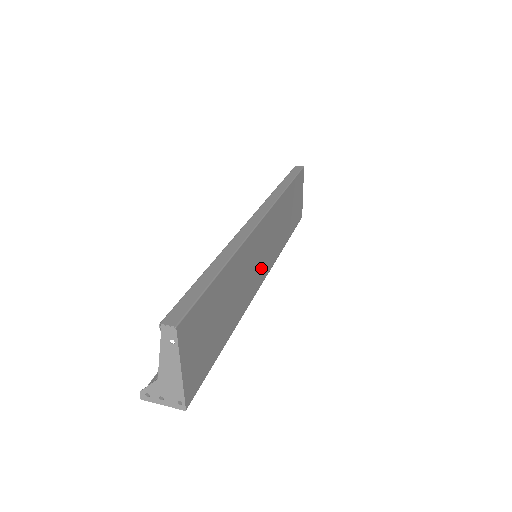
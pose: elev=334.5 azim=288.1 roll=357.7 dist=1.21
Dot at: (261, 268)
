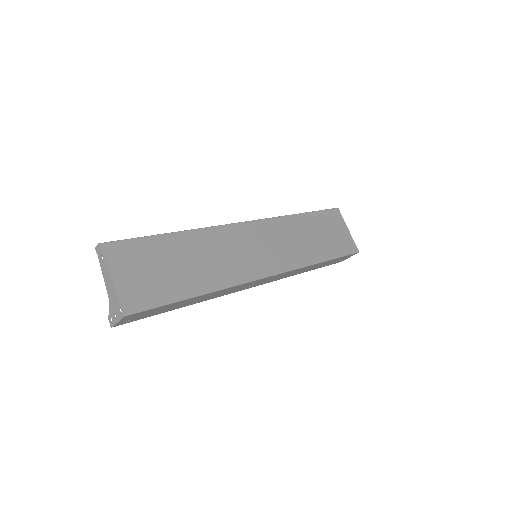
Dot at: (259, 262)
